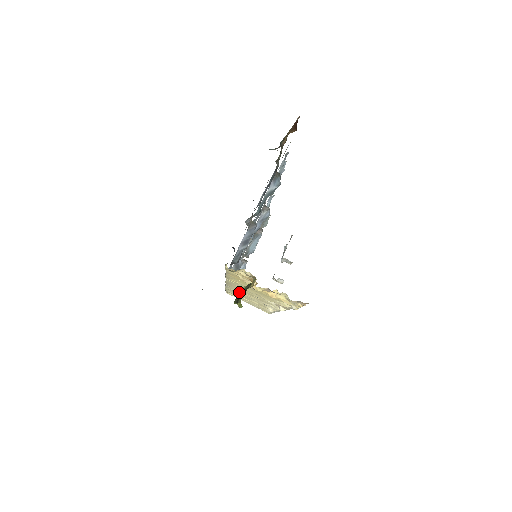
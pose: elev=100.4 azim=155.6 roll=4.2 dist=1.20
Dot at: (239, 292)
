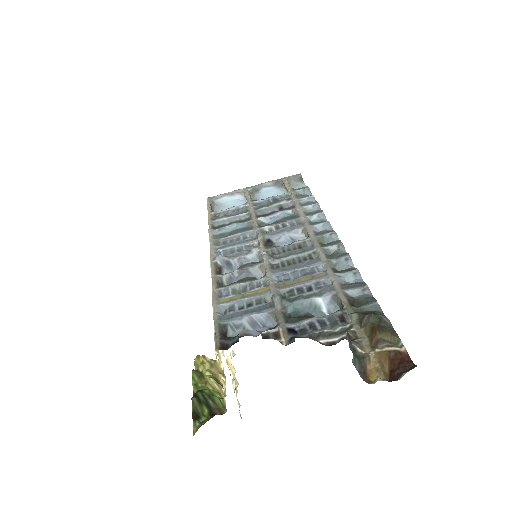
Dot at: occluded
